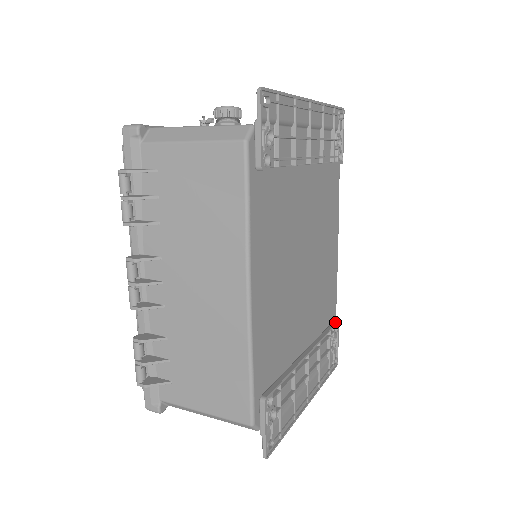
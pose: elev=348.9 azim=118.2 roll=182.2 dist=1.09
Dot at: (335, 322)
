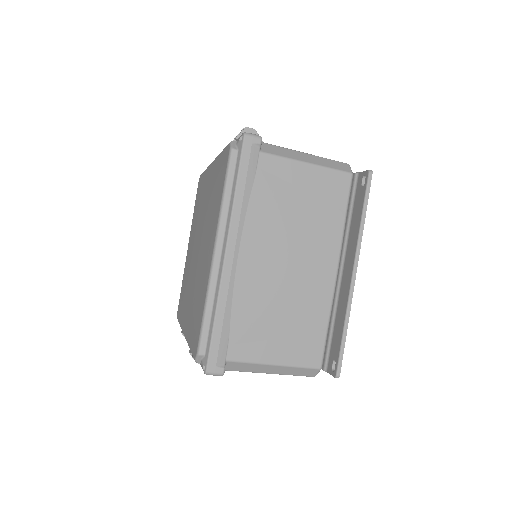
Dot at: occluded
